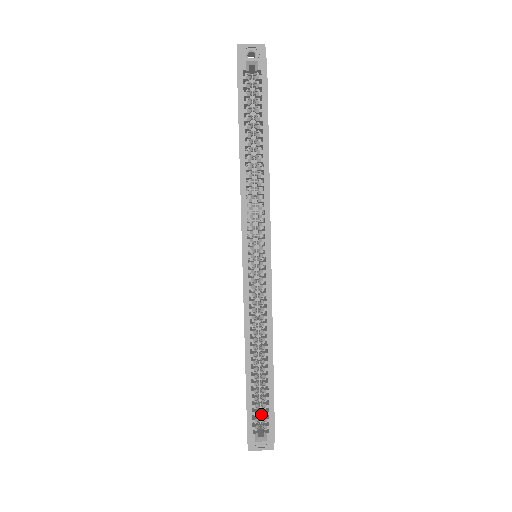
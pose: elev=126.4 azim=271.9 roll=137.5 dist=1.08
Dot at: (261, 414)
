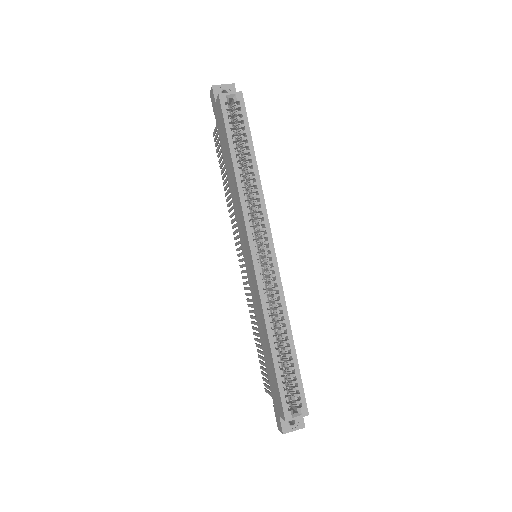
Dot at: occluded
